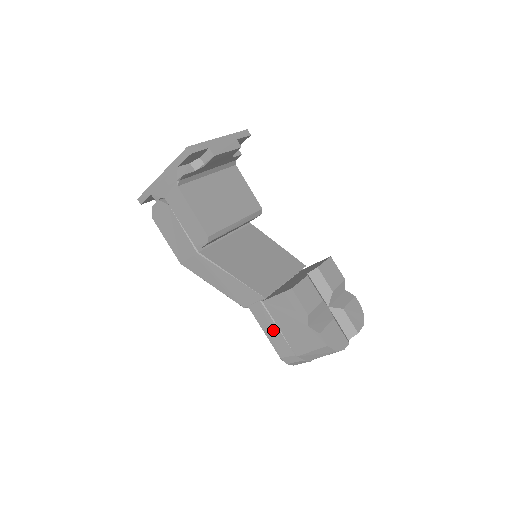
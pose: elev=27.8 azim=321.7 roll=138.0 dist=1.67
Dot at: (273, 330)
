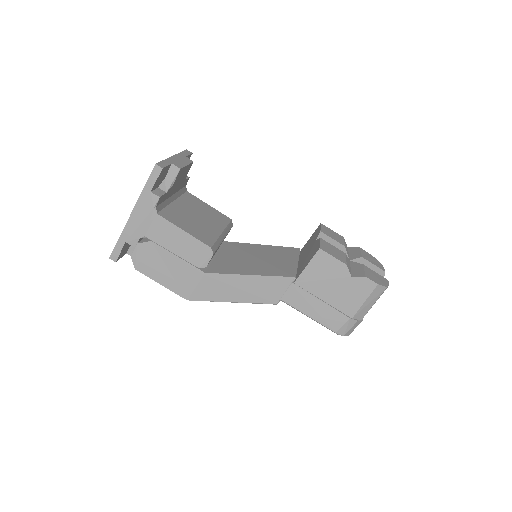
Dot at: (317, 307)
